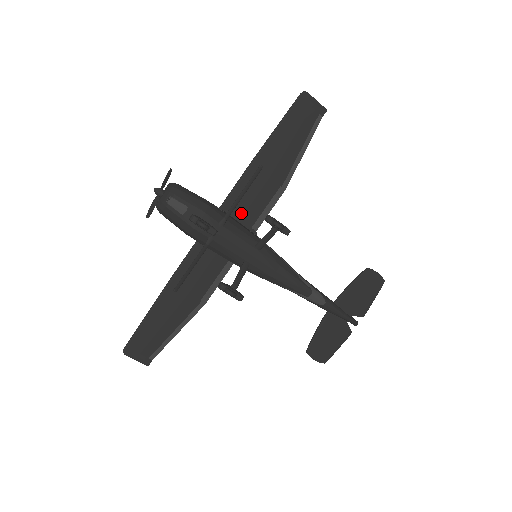
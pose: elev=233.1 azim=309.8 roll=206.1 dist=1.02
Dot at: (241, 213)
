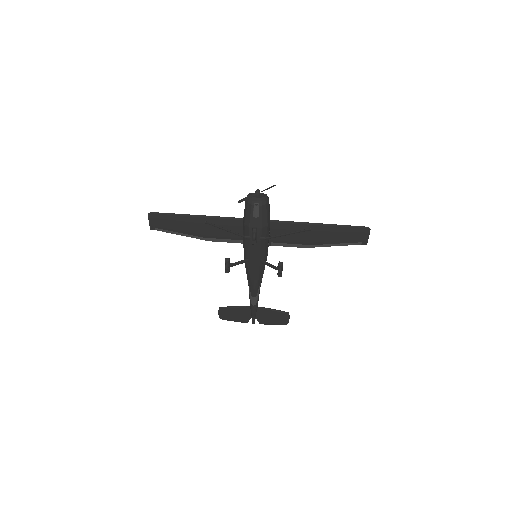
Dot at: (276, 233)
